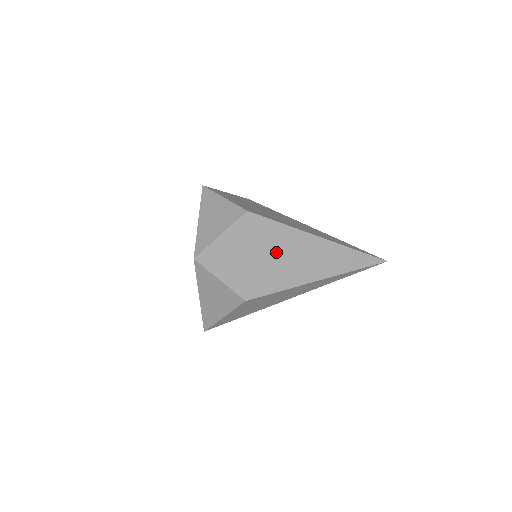
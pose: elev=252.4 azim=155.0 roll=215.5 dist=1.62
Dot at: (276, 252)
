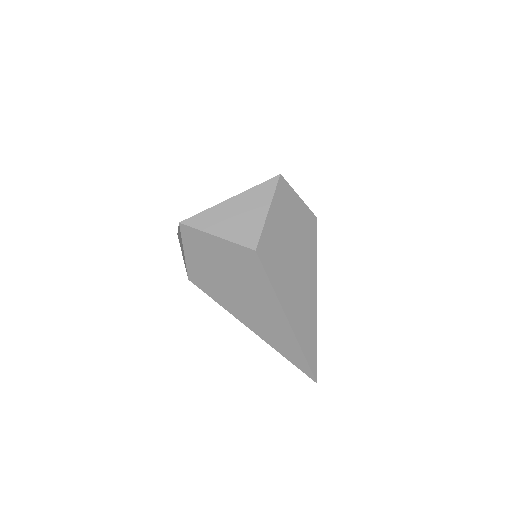
Dot at: (244, 289)
